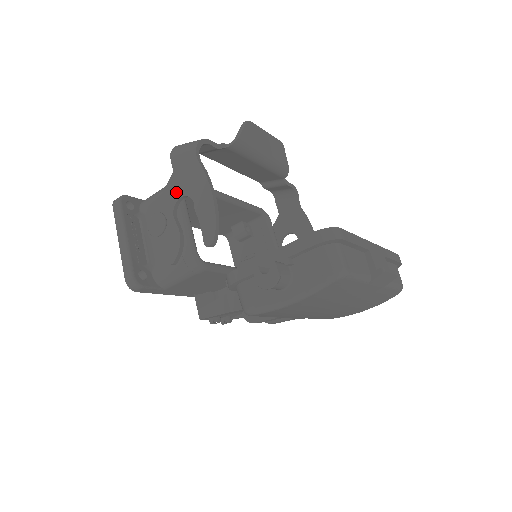
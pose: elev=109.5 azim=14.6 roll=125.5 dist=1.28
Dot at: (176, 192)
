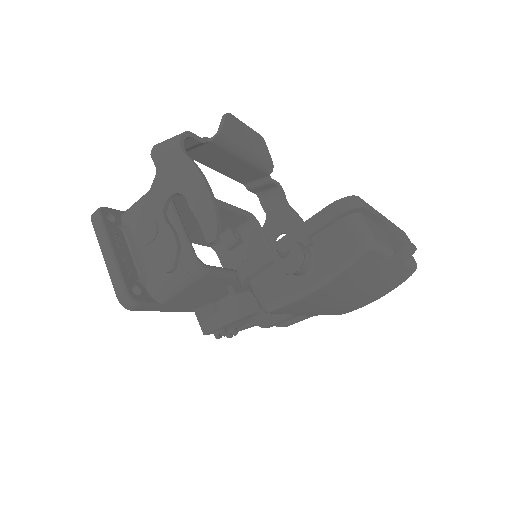
Dot at: (164, 192)
